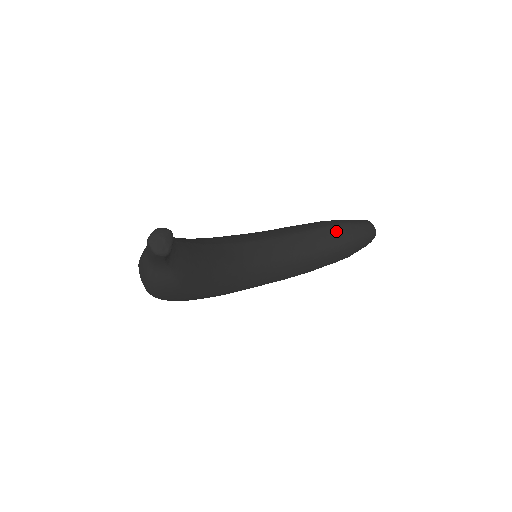
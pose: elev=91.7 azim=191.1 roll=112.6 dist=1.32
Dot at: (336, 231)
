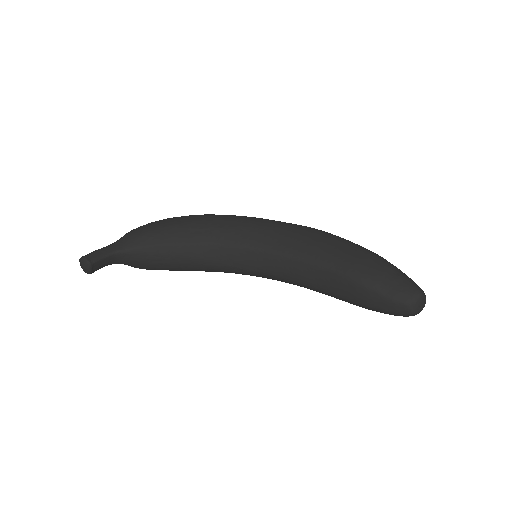
Dot at: (347, 285)
